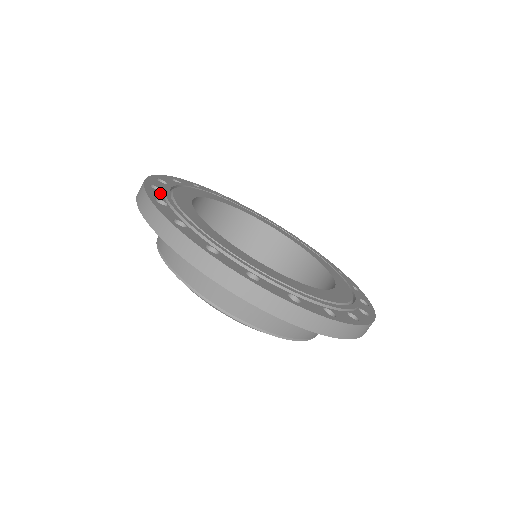
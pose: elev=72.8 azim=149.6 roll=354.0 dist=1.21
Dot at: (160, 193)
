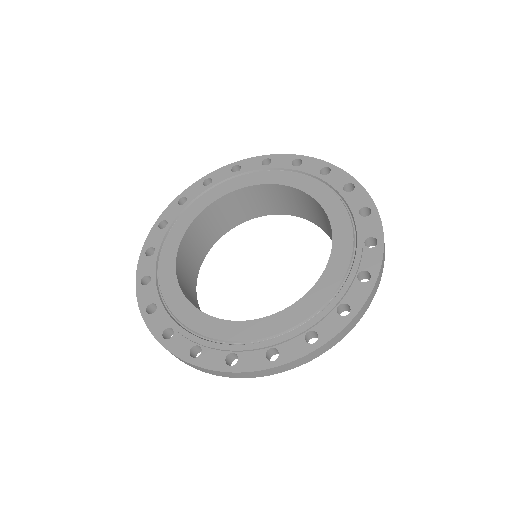
Dot at: (178, 337)
